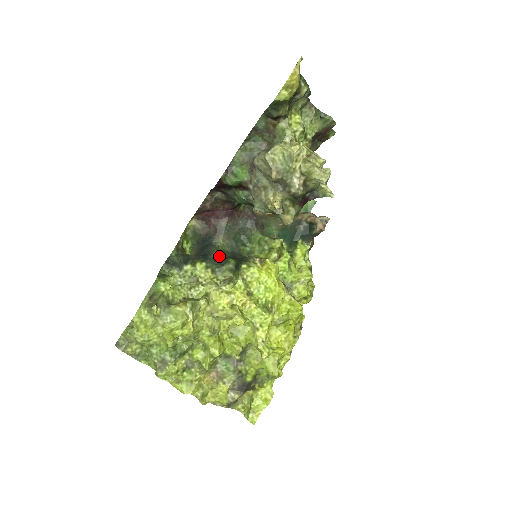
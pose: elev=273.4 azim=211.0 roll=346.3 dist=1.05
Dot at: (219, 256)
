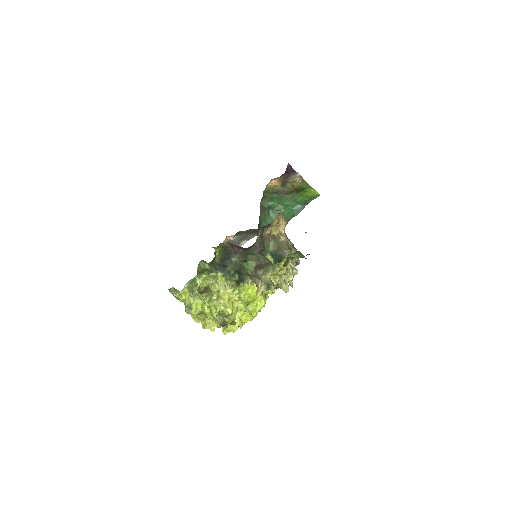
Dot at: (232, 269)
